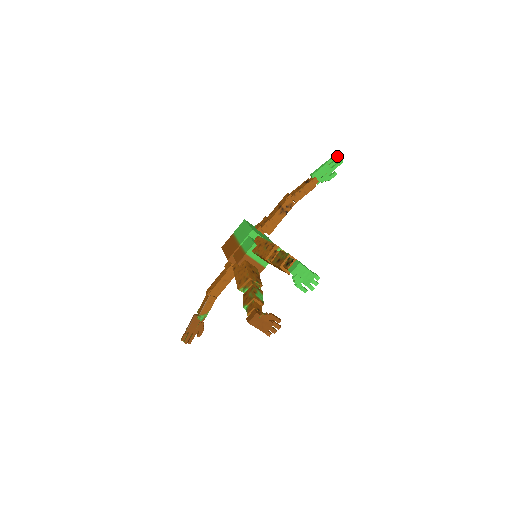
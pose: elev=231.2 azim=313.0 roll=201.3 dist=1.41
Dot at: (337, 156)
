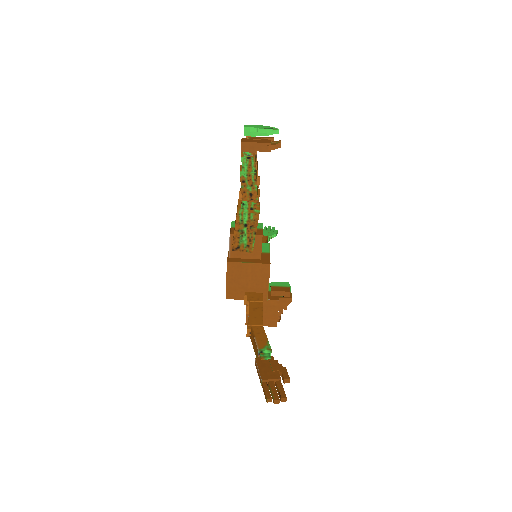
Dot at: (266, 227)
